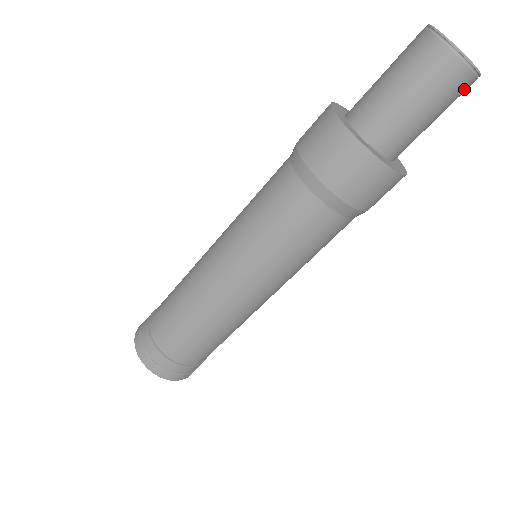
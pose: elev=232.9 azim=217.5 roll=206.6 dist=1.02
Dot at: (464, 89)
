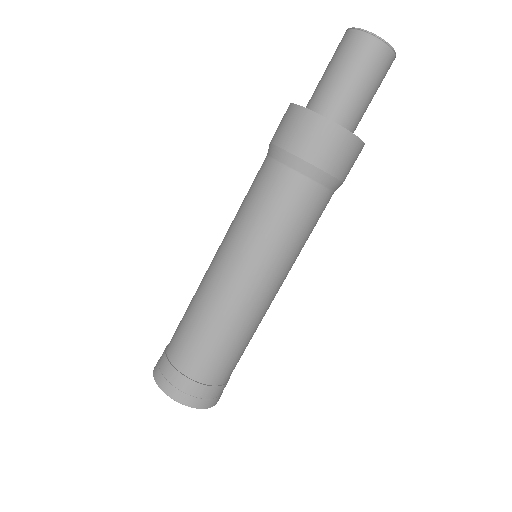
Dot at: occluded
